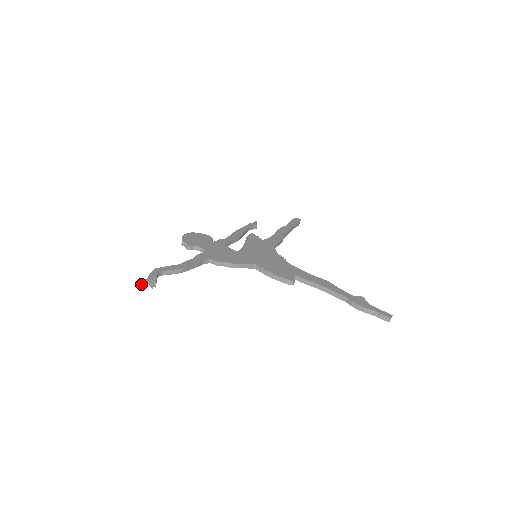
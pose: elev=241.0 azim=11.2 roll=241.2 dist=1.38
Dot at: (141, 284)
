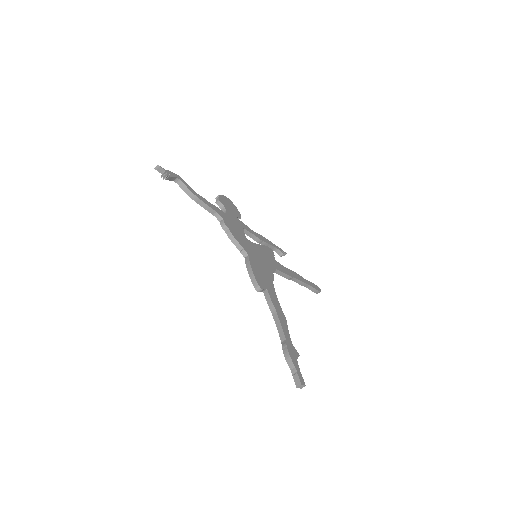
Dot at: (157, 167)
